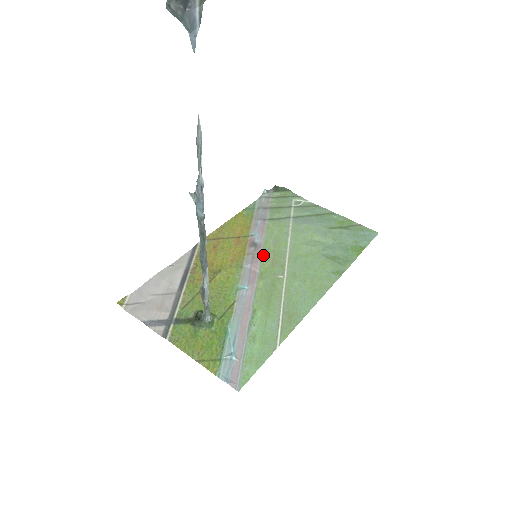
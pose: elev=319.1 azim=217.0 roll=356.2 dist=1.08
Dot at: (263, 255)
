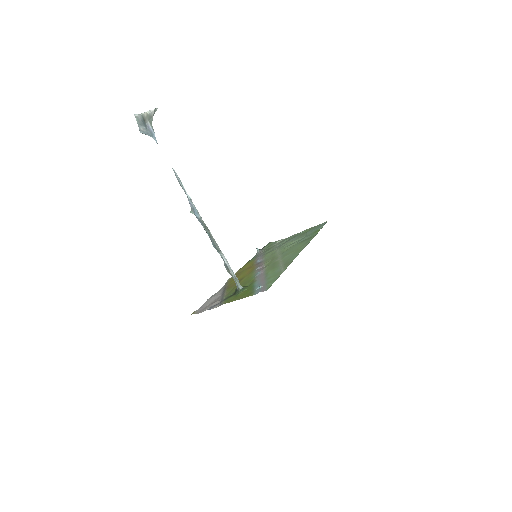
Dot at: (265, 262)
